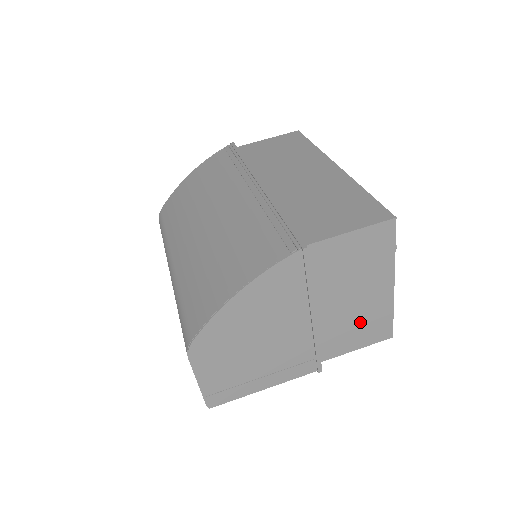
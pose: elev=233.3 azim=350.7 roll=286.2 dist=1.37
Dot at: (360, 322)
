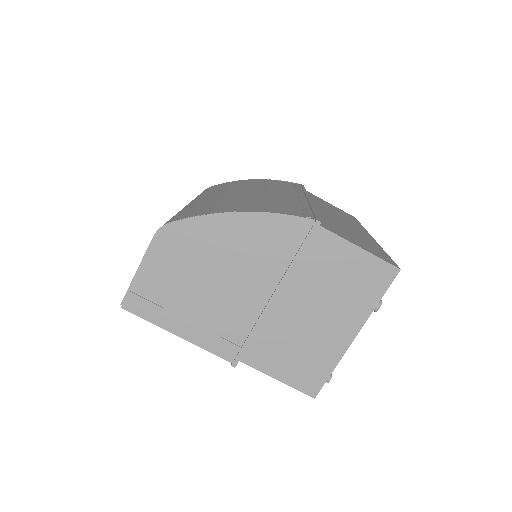
Dot at: (302, 350)
